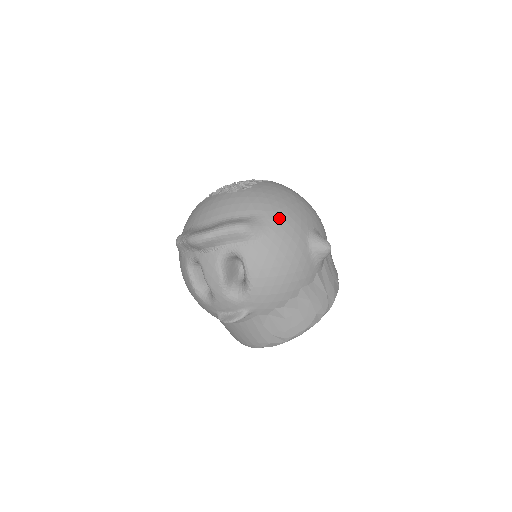
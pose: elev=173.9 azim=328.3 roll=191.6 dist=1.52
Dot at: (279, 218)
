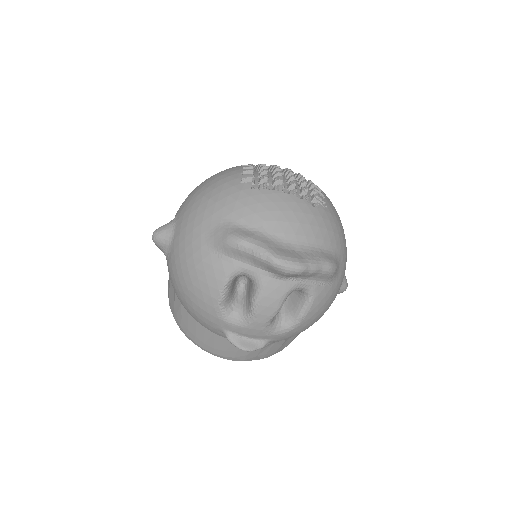
Dot at: (345, 258)
